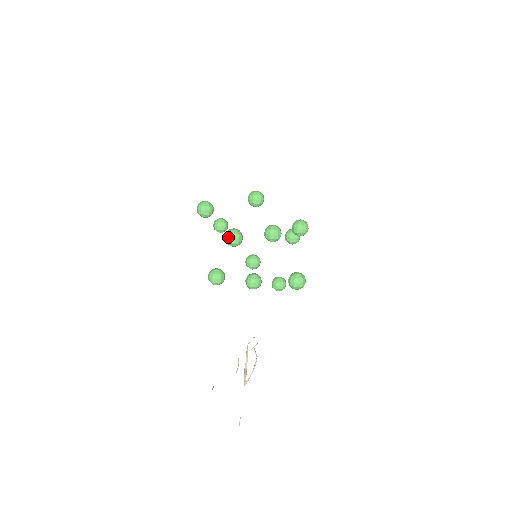
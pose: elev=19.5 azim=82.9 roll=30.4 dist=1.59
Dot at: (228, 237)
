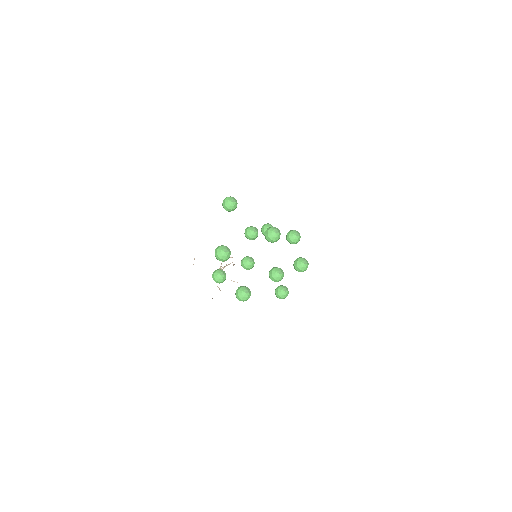
Dot at: (239, 300)
